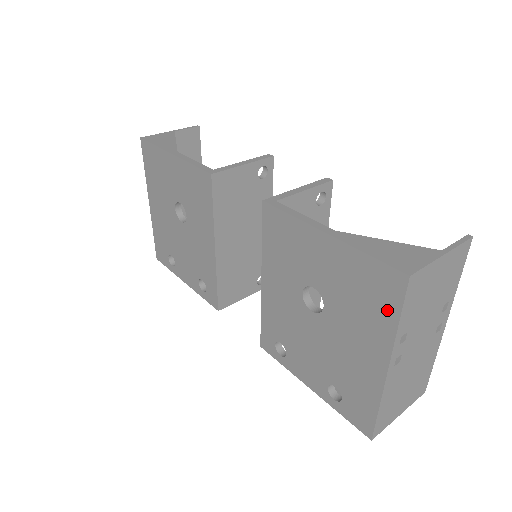
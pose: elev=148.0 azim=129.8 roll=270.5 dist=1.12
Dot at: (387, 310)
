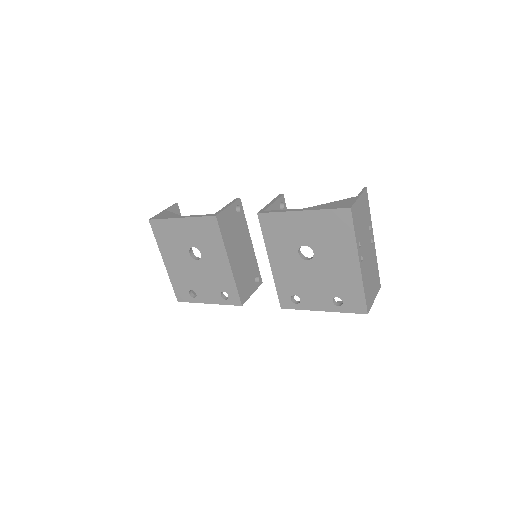
Dot at: (347, 232)
